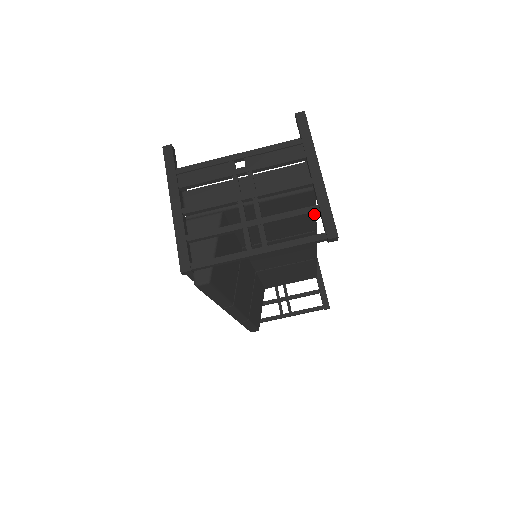
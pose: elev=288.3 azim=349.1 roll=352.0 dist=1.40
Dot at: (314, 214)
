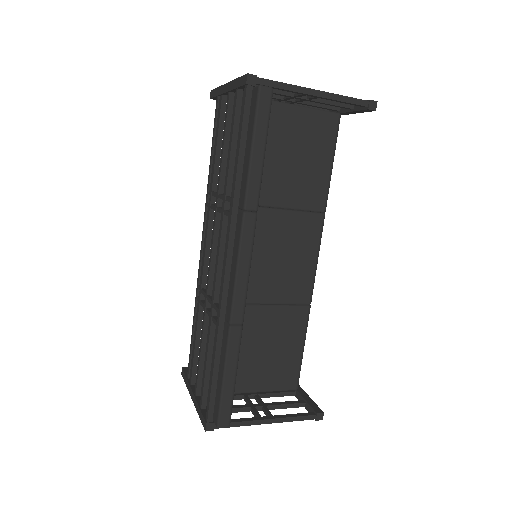
Dot at: (331, 169)
